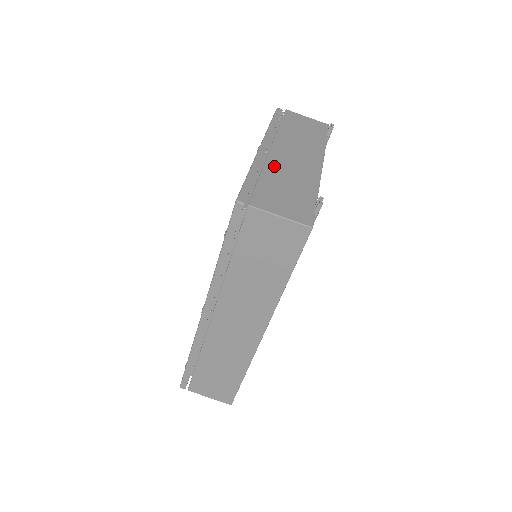
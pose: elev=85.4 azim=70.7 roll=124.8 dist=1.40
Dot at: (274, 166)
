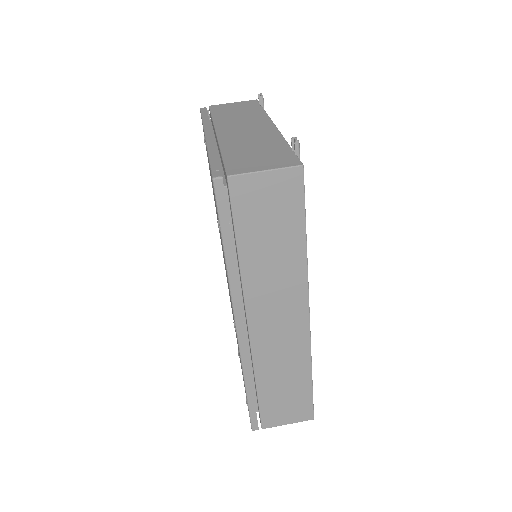
Dot at: (229, 142)
